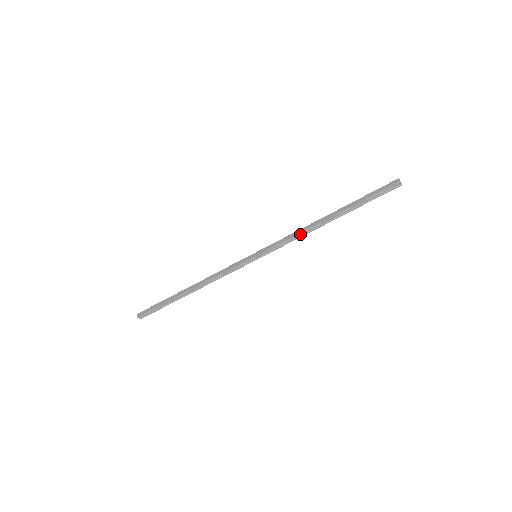
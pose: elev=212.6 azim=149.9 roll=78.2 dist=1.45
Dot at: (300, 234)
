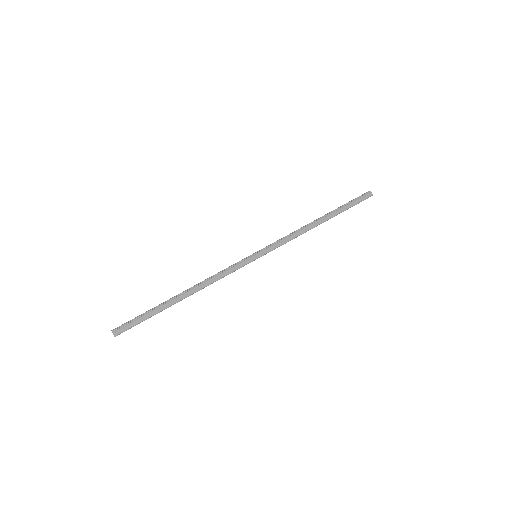
Dot at: occluded
